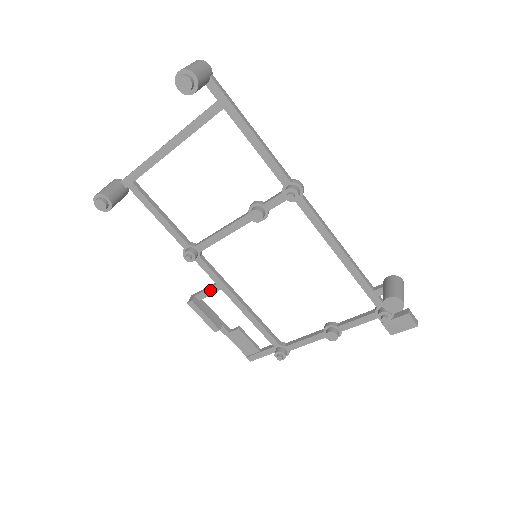
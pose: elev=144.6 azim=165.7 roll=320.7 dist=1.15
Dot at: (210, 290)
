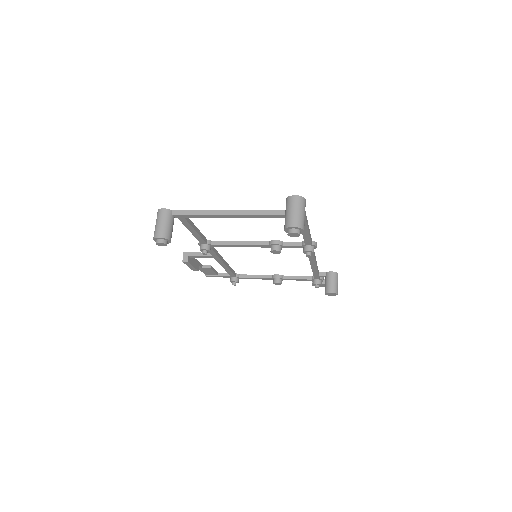
Dot at: (204, 257)
